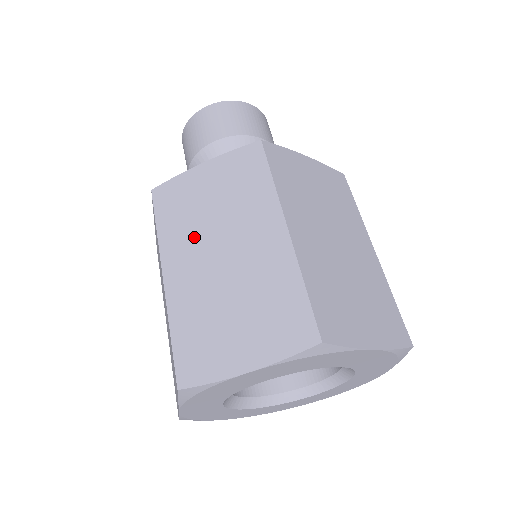
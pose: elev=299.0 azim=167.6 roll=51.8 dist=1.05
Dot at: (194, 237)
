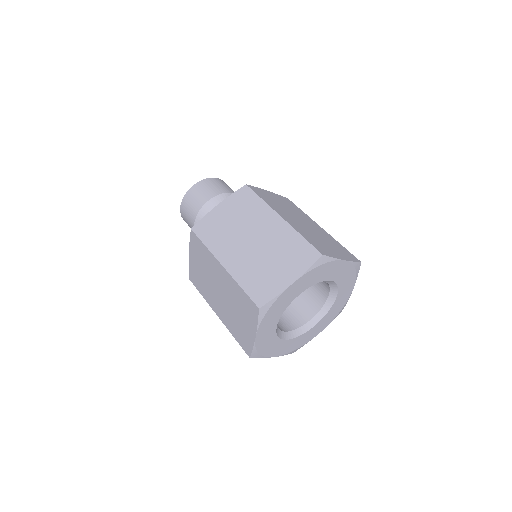
Dot at: (210, 291)
